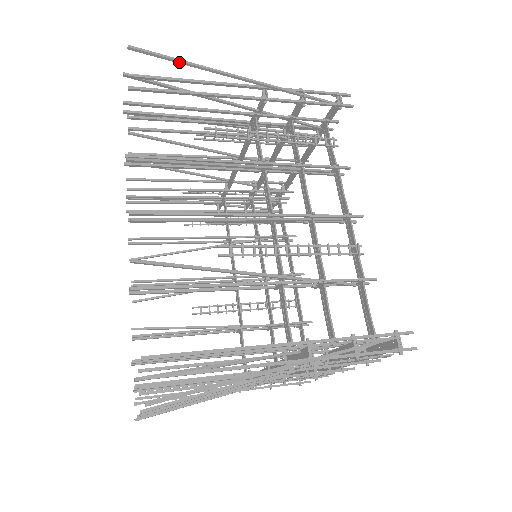
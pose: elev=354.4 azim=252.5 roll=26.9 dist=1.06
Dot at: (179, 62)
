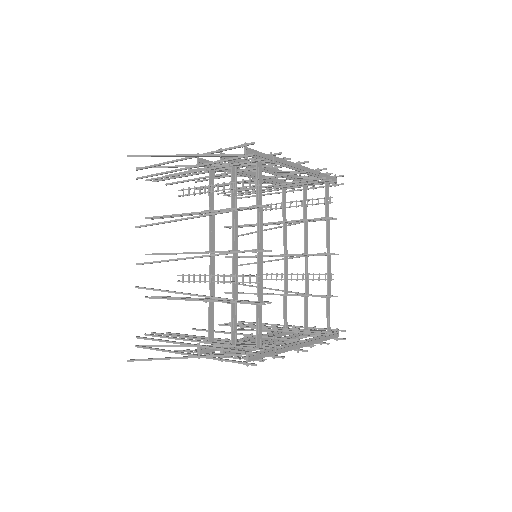
Dot at: (150, 156)
